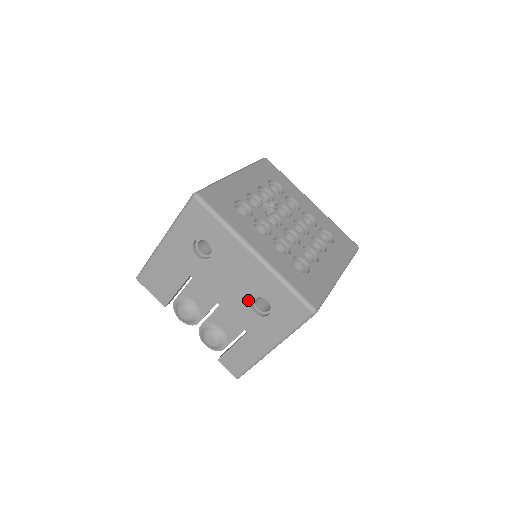
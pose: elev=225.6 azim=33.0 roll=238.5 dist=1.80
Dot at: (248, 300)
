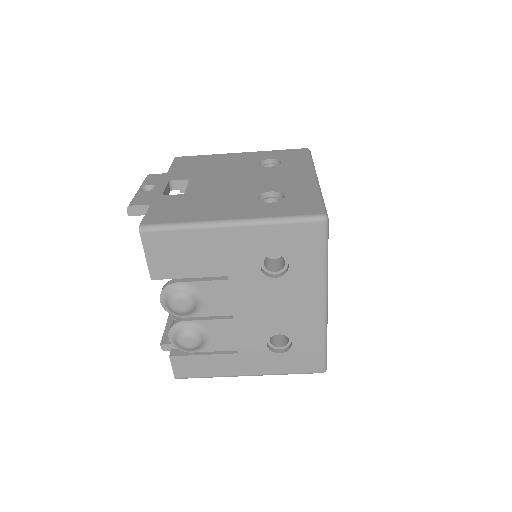
Dot at: (273, 332)
